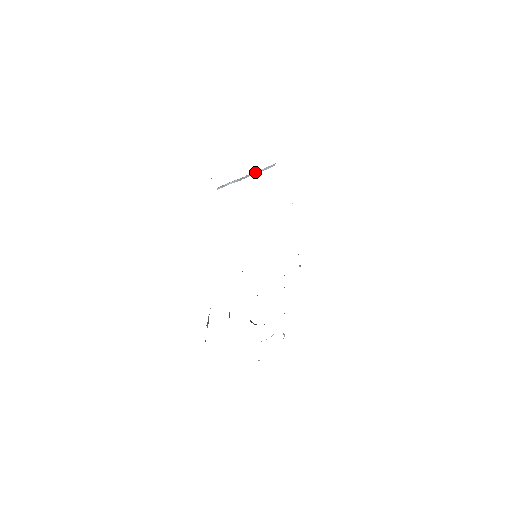
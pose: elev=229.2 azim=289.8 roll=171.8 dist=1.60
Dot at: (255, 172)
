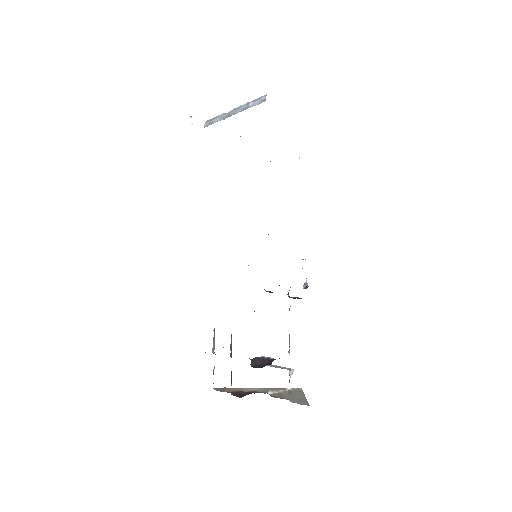
Dot at: (243, 106)
